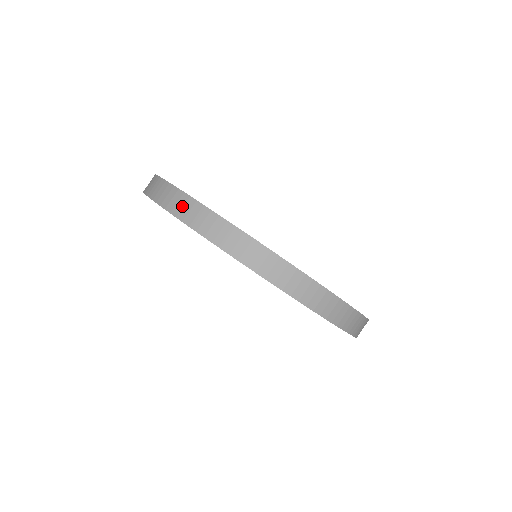
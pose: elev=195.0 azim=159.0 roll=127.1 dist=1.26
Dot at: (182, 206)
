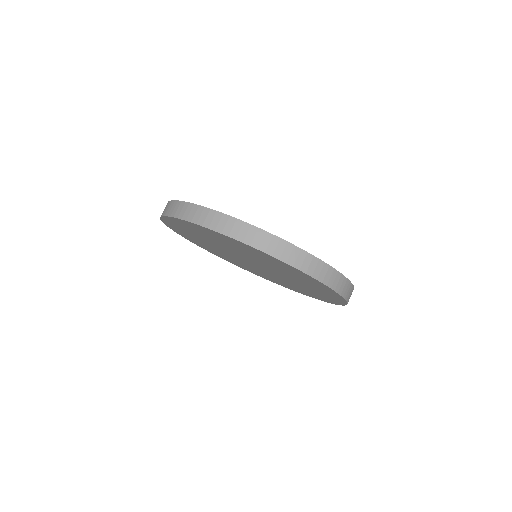
Dot at: (253, 236)
